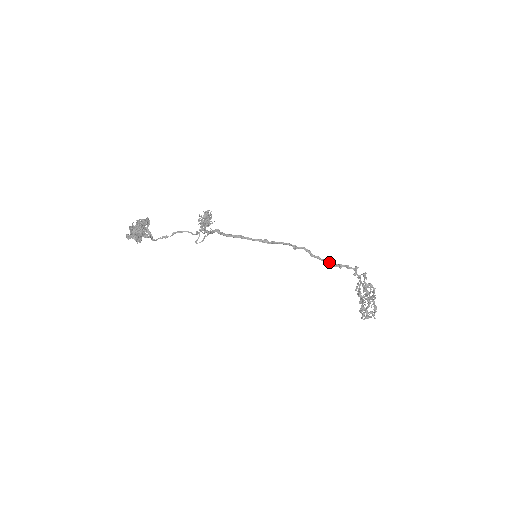
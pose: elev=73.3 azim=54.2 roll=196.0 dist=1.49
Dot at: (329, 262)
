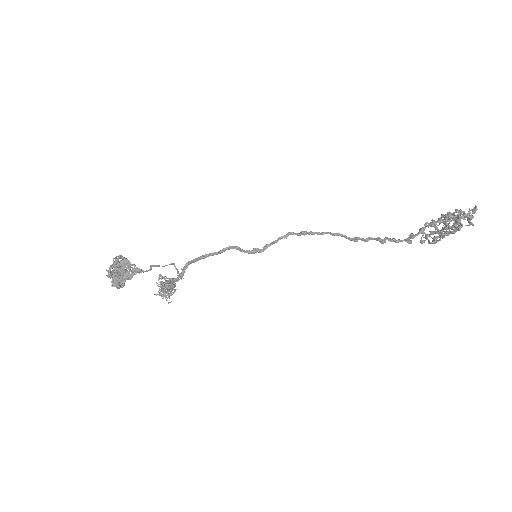
Dot at: (361, 239)
